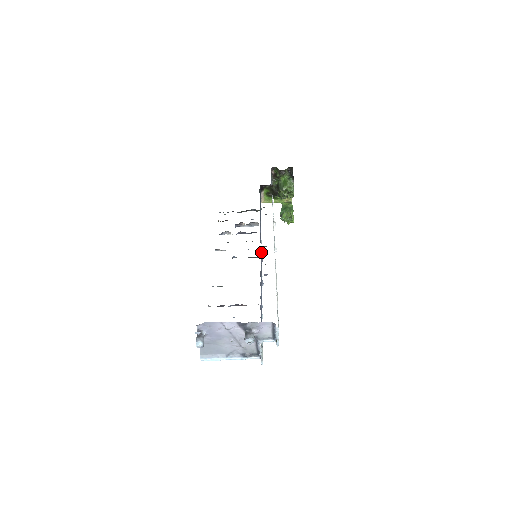
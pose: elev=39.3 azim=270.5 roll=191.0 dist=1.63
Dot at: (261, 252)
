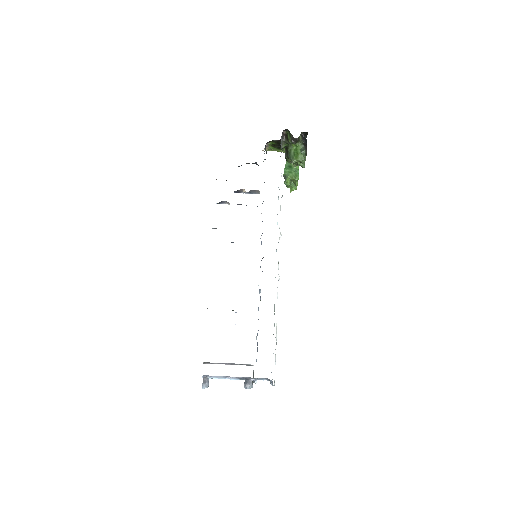
Dot at: (262, 258)
